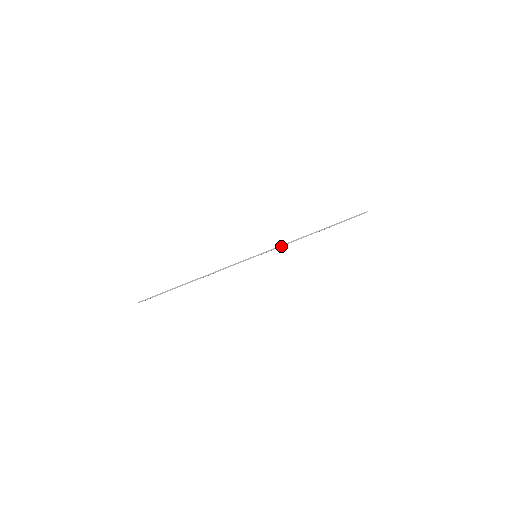
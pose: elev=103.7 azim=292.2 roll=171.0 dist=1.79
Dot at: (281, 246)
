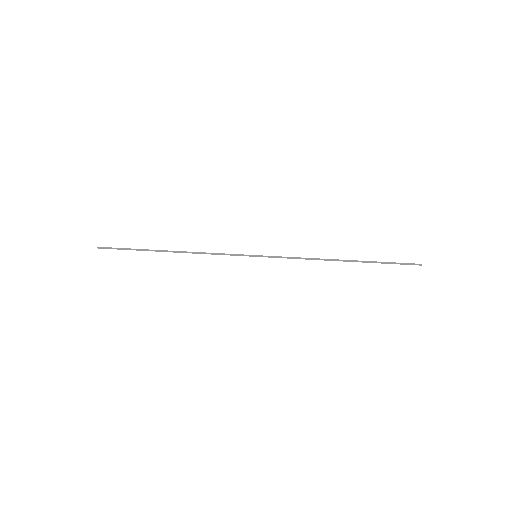
Dot at: (292, 258)
